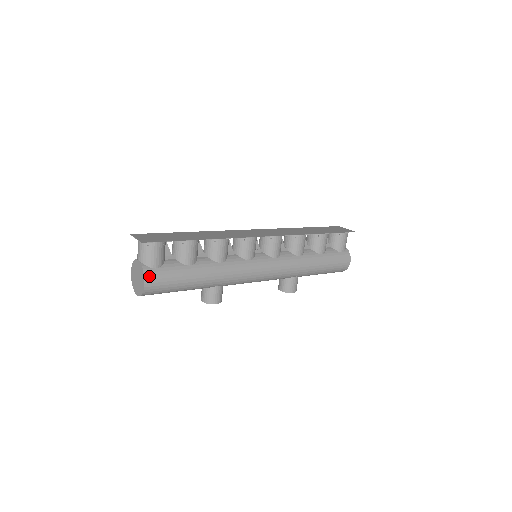
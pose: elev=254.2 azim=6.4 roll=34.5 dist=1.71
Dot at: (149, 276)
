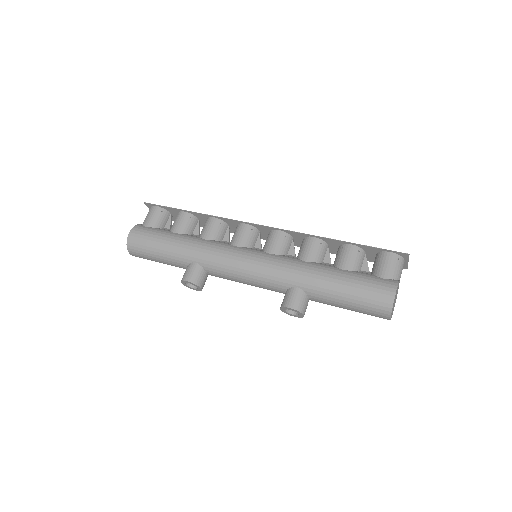
Dot at: (137, 228)
